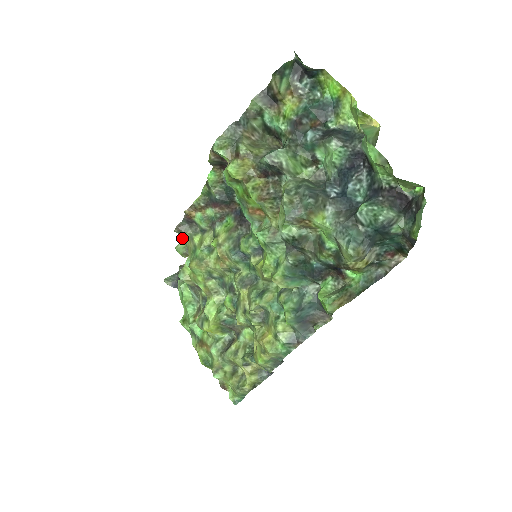
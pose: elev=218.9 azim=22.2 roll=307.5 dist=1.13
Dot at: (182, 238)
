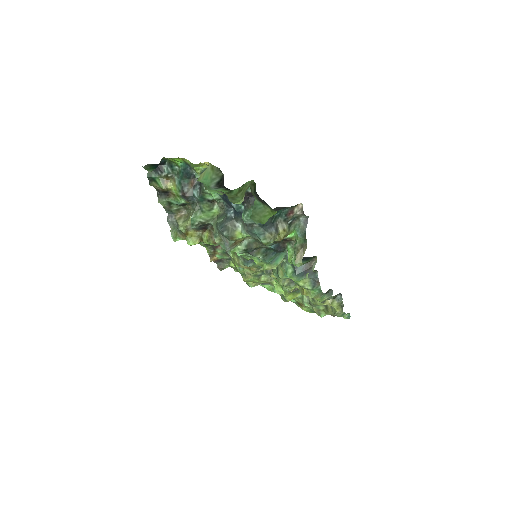
Dot at: occluded
